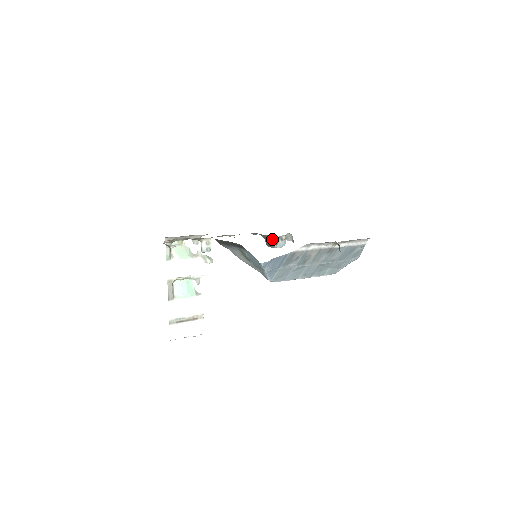
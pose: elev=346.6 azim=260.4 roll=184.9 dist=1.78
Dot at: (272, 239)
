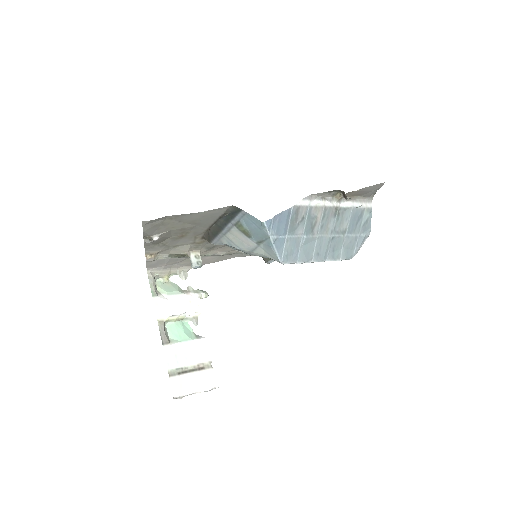
Dot at: occluded
